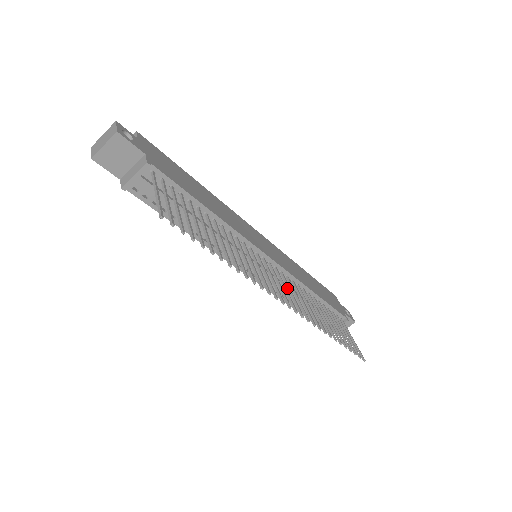
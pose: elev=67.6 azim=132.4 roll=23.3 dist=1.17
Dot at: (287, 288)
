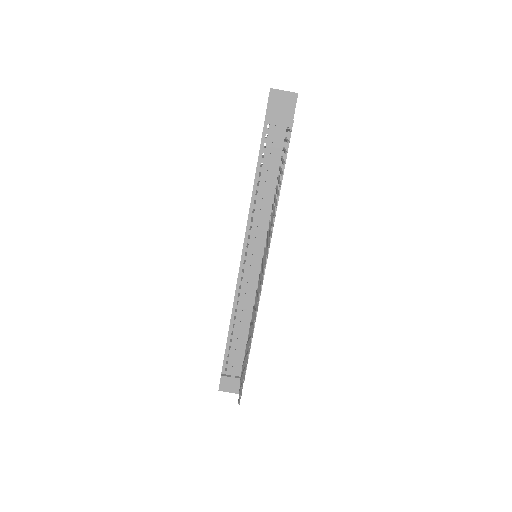
Dot at: (249, 297)
